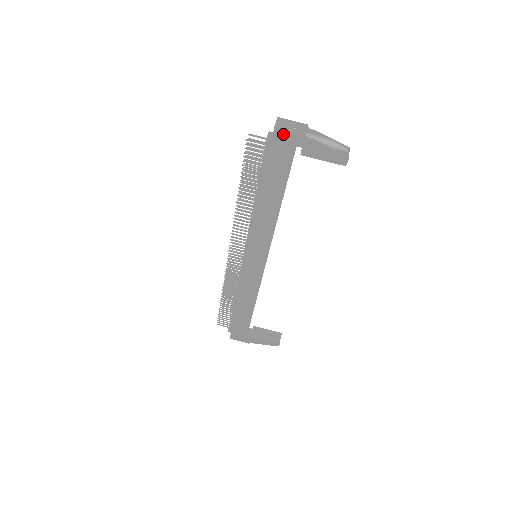
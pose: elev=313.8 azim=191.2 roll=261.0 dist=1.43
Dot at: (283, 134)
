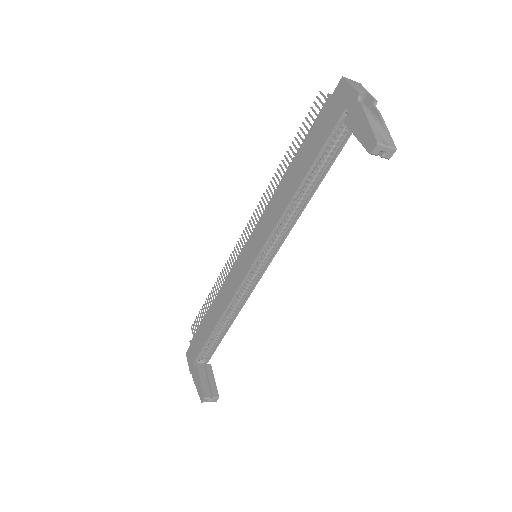
Dot at: (344, 88)
